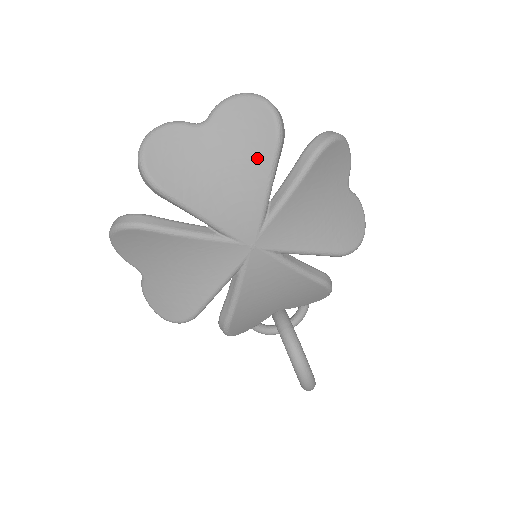
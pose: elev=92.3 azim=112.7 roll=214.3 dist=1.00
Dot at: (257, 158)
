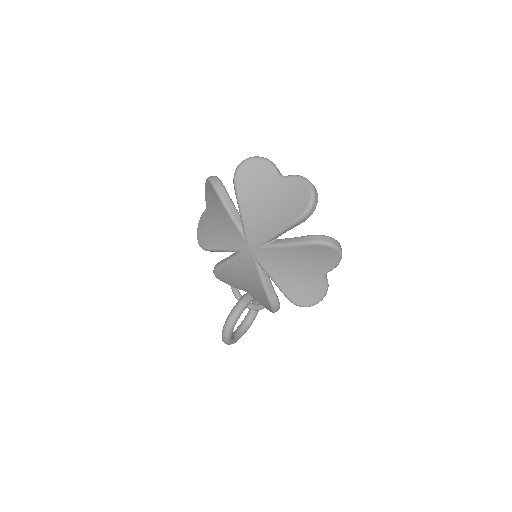
Dot at: (285, 215)
